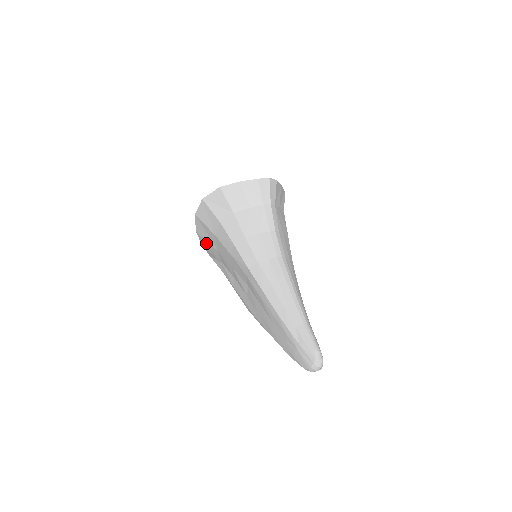
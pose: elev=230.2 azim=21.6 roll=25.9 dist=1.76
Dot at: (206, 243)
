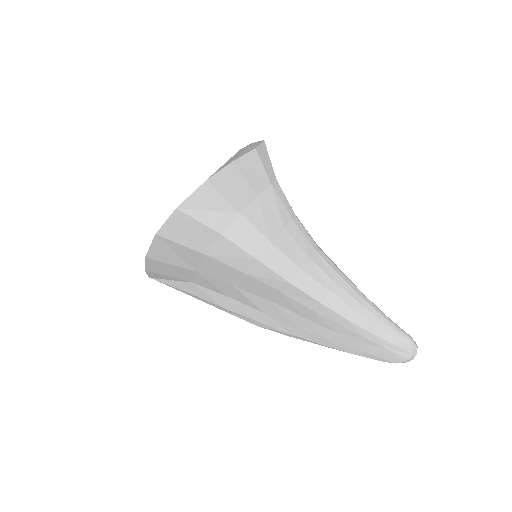
Dot at: (166, 267)
